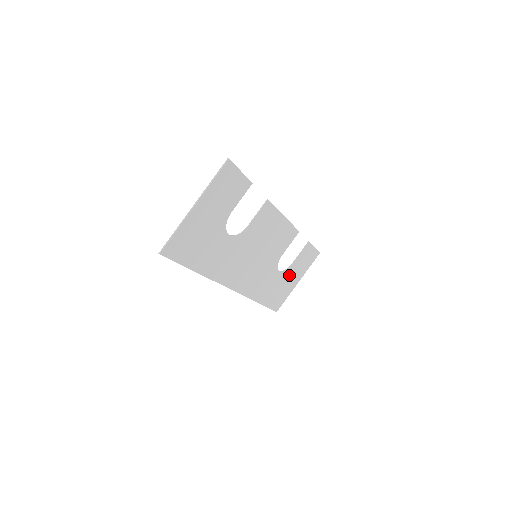
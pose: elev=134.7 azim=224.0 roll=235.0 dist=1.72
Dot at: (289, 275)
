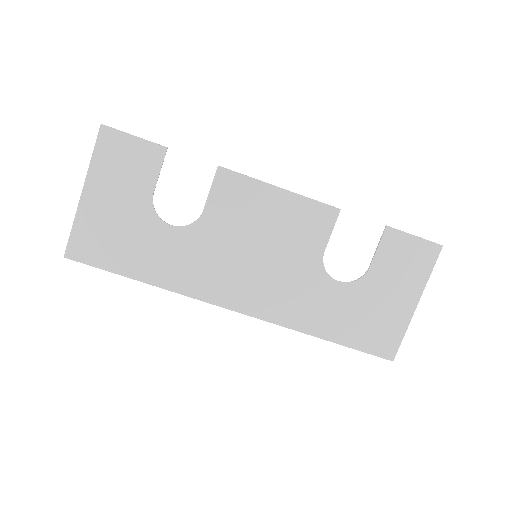
Dot at: (376, 290)
